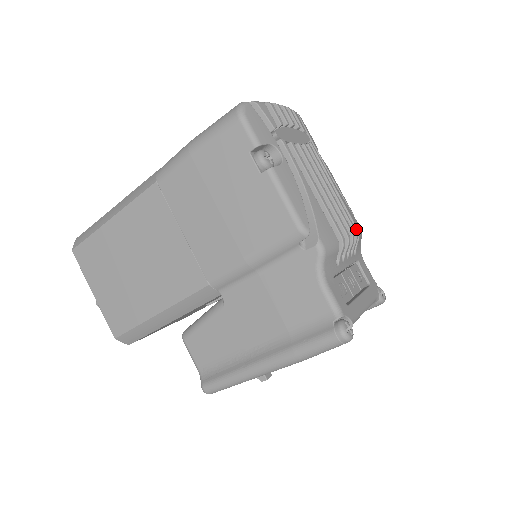
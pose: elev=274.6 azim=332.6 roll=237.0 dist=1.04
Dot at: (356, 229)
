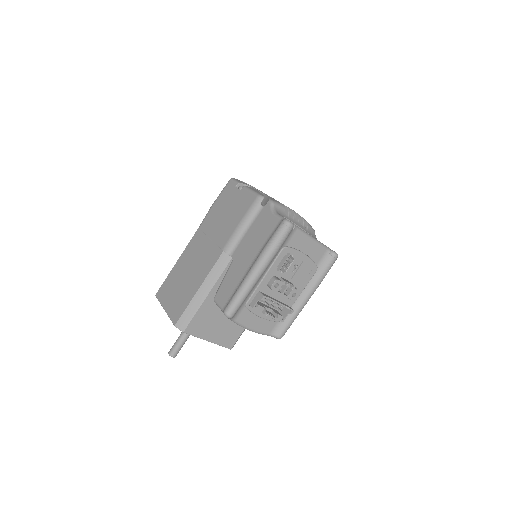
Dot at: (305, 221)
